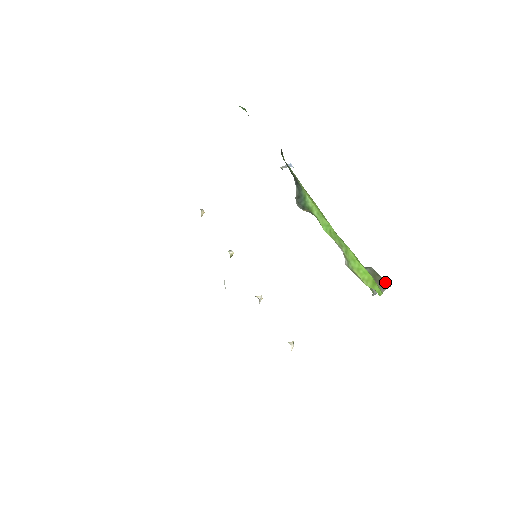
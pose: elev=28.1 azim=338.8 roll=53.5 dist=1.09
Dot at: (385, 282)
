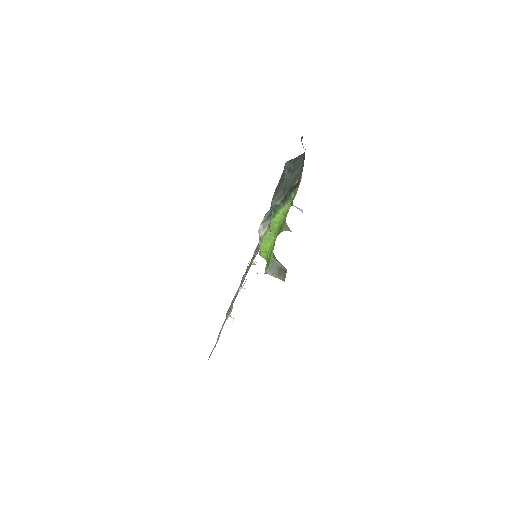
Dot at: (284, 278)
